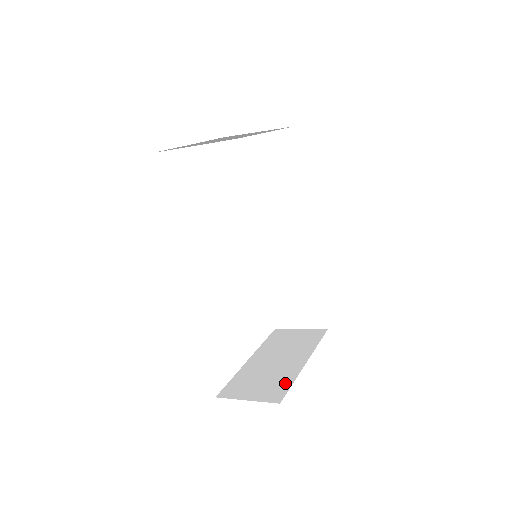
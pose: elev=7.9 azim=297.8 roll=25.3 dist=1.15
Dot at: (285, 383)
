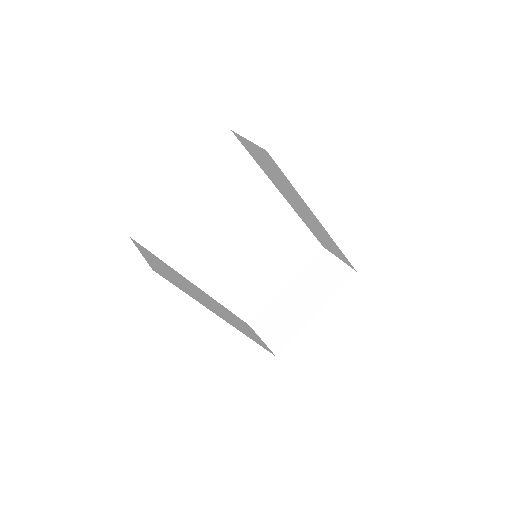
Dot at: (290, 335)
